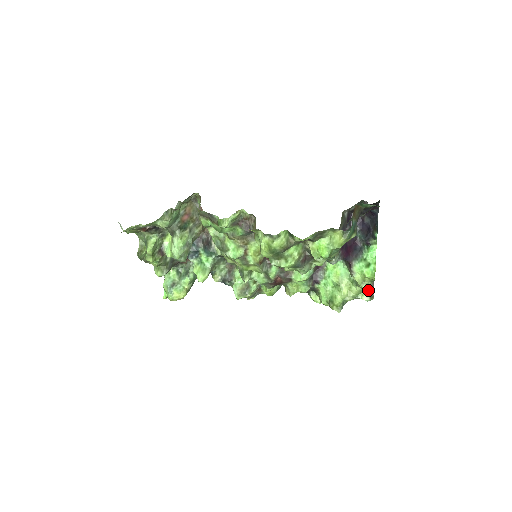
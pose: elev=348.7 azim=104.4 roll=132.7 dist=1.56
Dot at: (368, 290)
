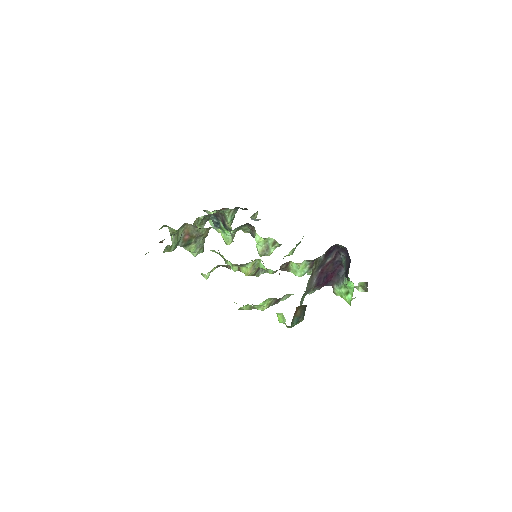
Dot at: (362, 287)
